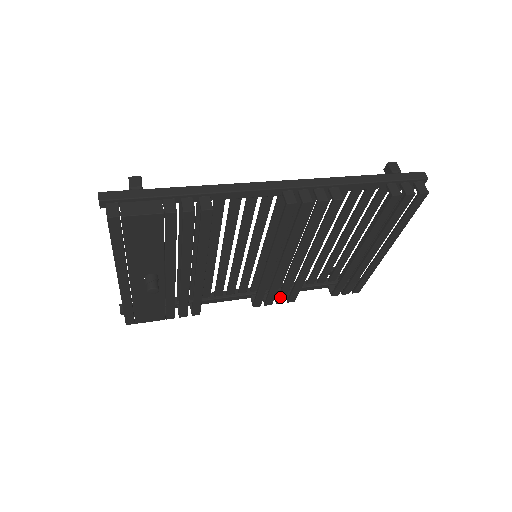
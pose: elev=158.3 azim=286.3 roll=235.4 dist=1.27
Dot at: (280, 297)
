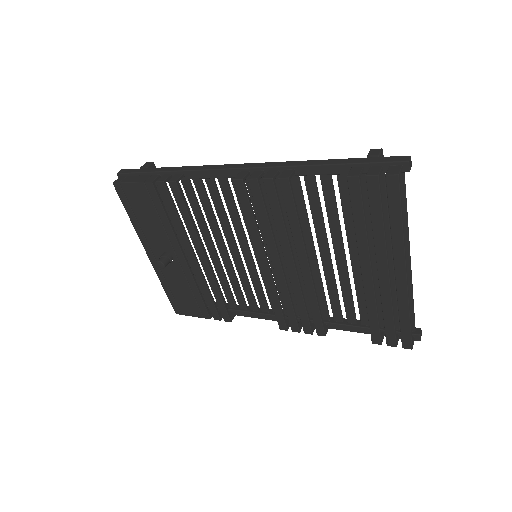
Dot at: (303, 322)
